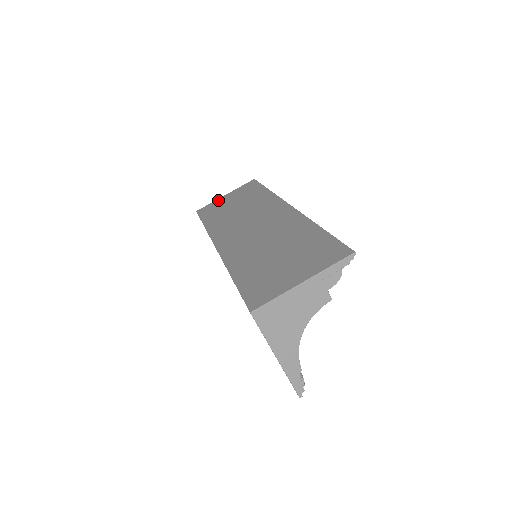
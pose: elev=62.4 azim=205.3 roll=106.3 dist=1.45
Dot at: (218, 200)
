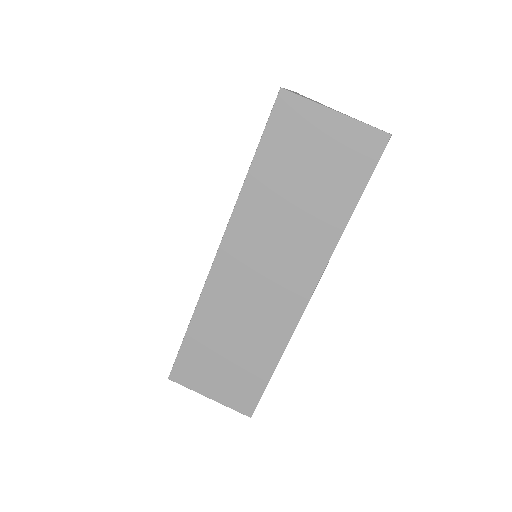
Dot at: occluded
